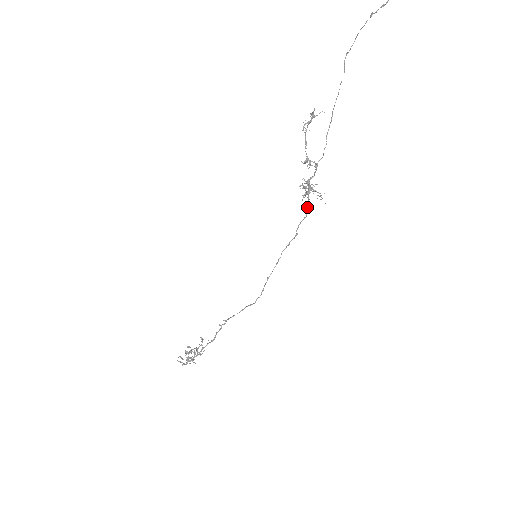
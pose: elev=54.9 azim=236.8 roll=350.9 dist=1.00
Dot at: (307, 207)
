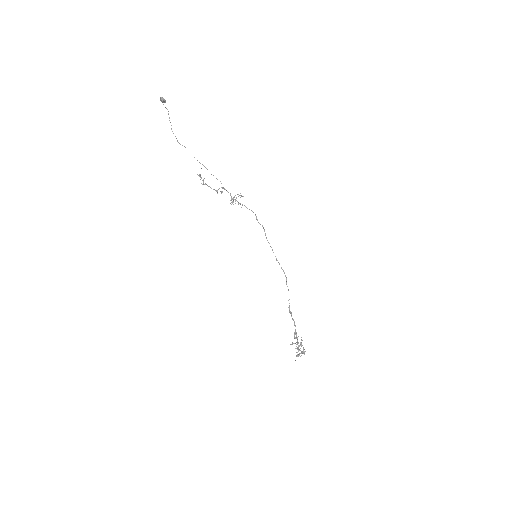
Dot at: occluded
